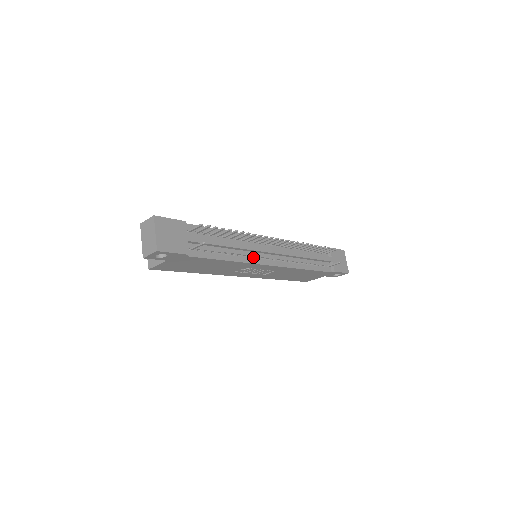
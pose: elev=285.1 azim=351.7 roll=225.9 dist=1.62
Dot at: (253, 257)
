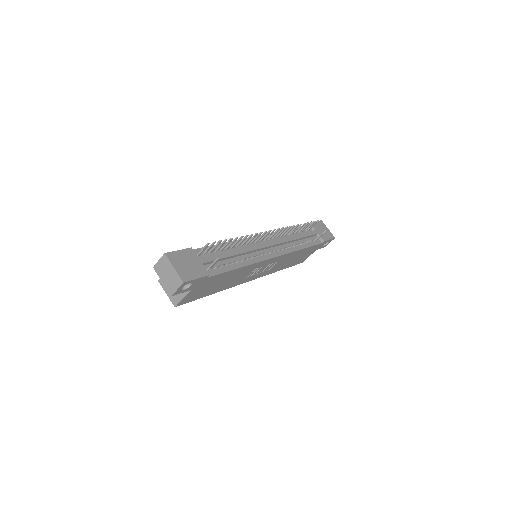
Dot at: (257, 256)
